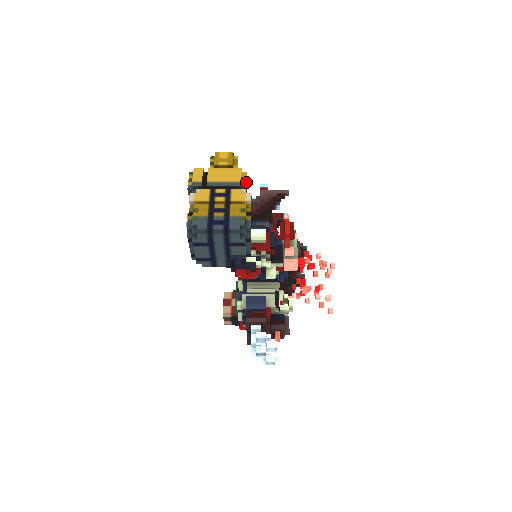
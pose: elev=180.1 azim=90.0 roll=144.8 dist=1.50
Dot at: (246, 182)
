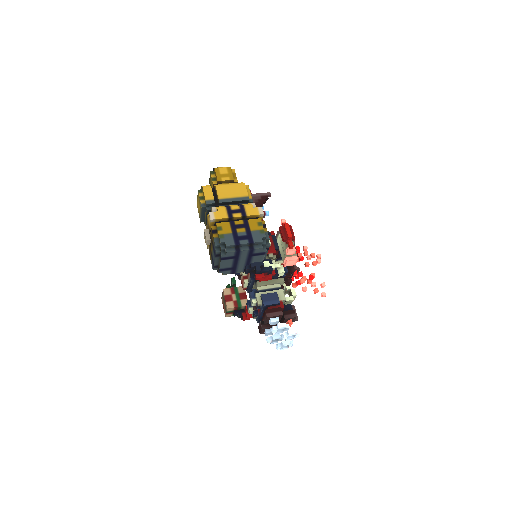
Dot at: (250, 195)
